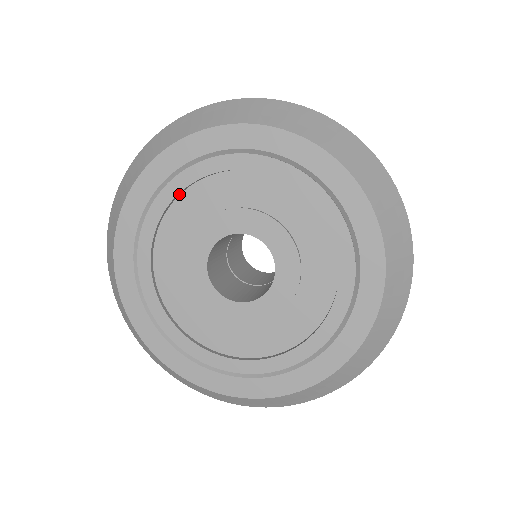
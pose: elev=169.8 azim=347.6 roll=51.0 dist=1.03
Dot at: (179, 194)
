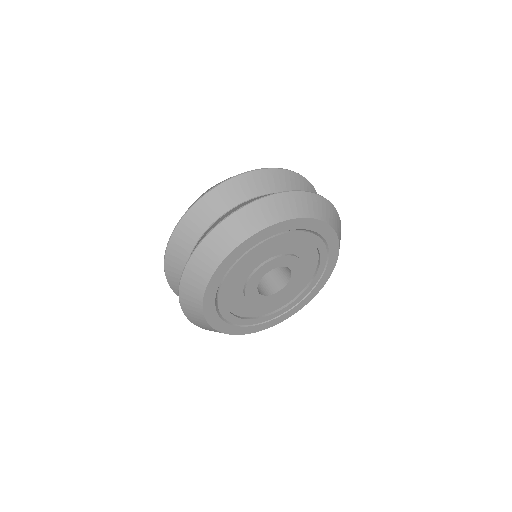
Dot at: (288, 238)
